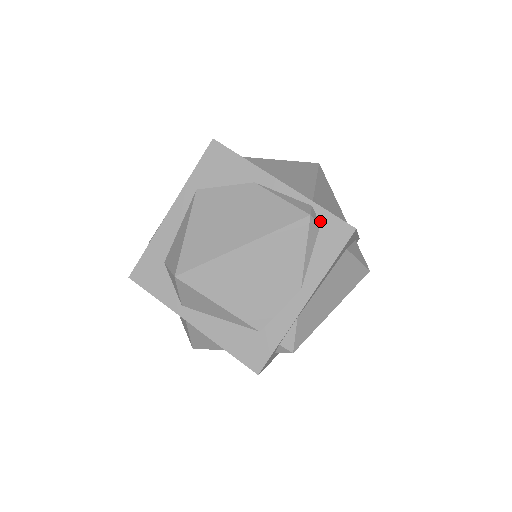
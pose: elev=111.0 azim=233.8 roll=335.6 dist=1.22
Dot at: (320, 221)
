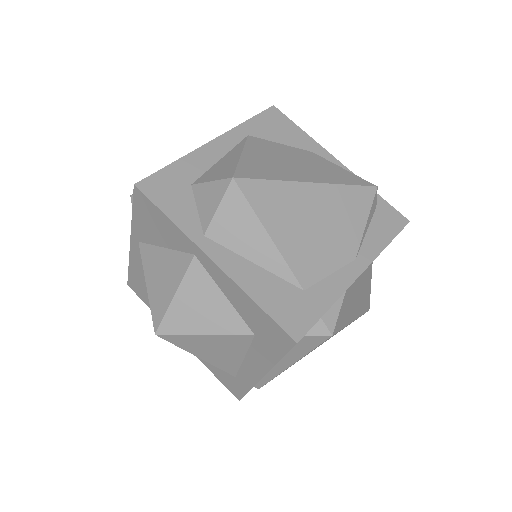
Dot at: (376, 204)
